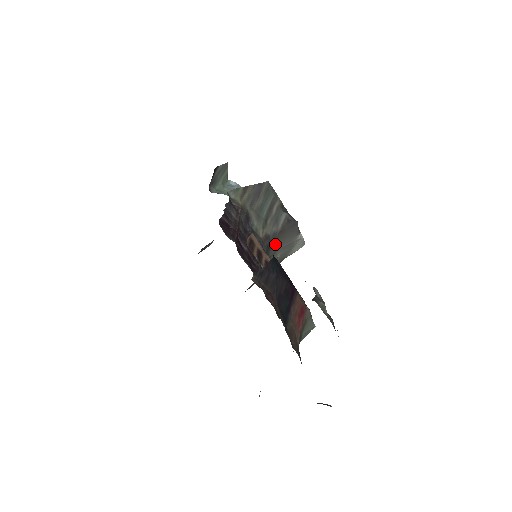
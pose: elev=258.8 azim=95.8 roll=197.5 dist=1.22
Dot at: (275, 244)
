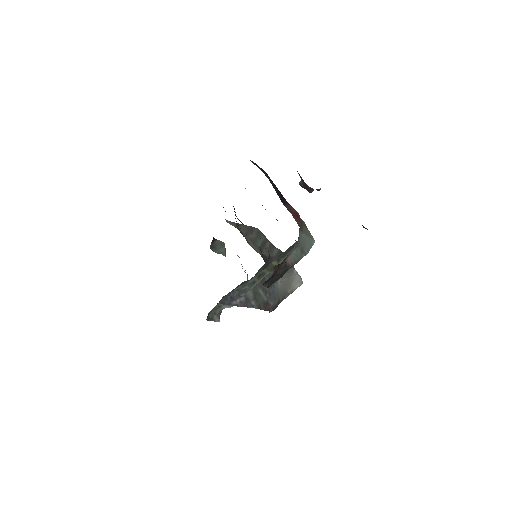
Dot at: occluded
